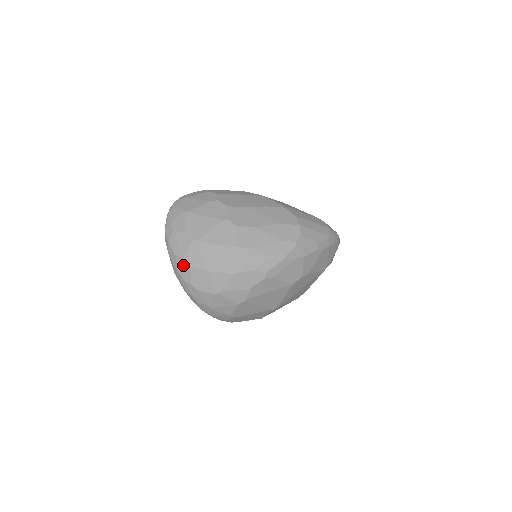
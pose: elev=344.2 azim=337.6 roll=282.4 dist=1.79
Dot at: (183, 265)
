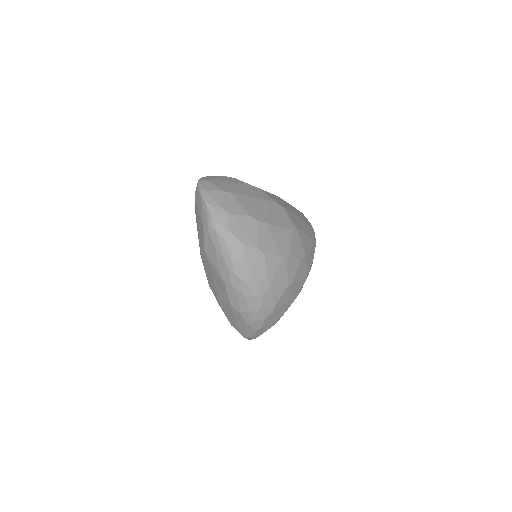
Dot at: (256, 255)
